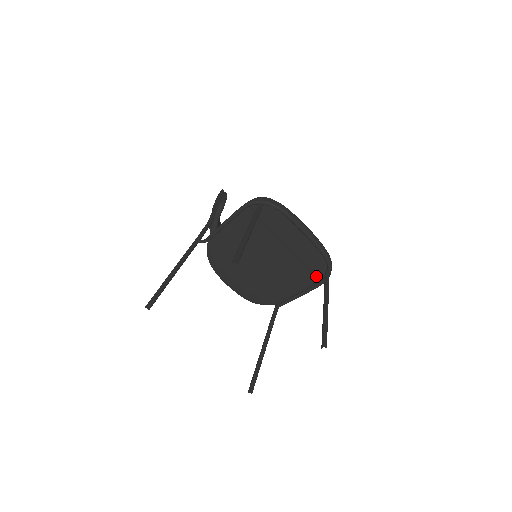
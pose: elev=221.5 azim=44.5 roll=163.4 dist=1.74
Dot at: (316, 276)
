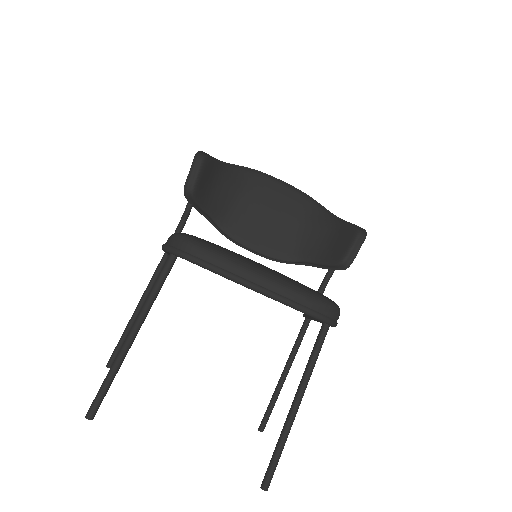
Dot at: occluded
